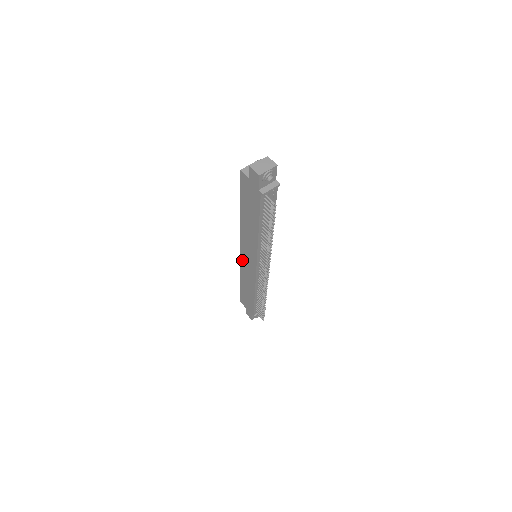
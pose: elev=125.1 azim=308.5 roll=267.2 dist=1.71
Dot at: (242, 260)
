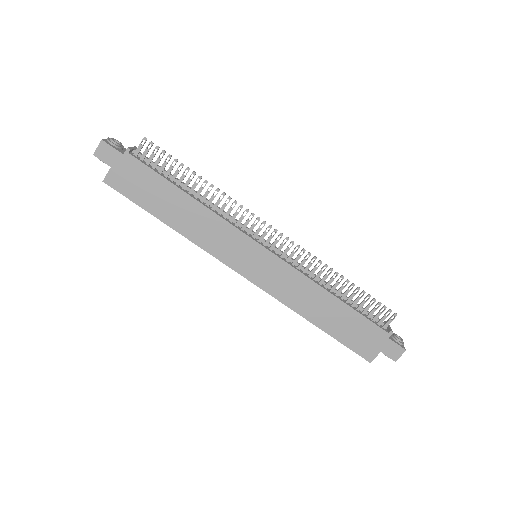
Dot at: (263, 285)
